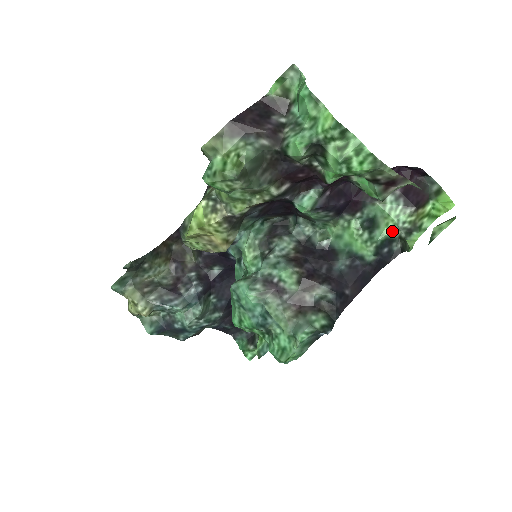
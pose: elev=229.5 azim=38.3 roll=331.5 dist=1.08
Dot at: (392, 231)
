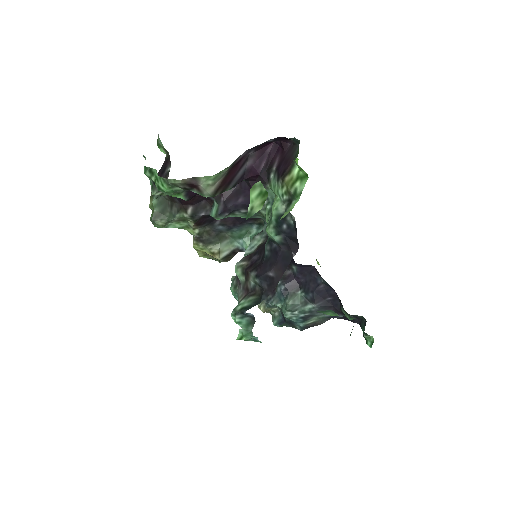
Dot at: (275, 208)
